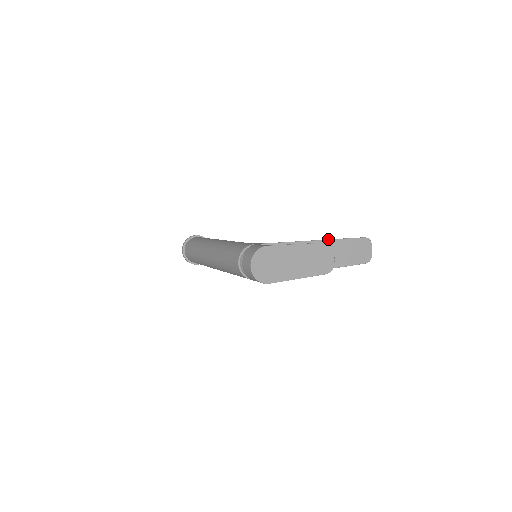
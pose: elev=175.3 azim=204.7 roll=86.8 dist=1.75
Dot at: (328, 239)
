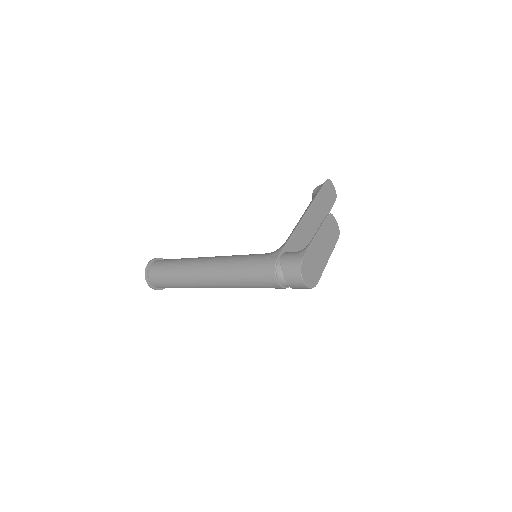
Dot at: (311, 205)
